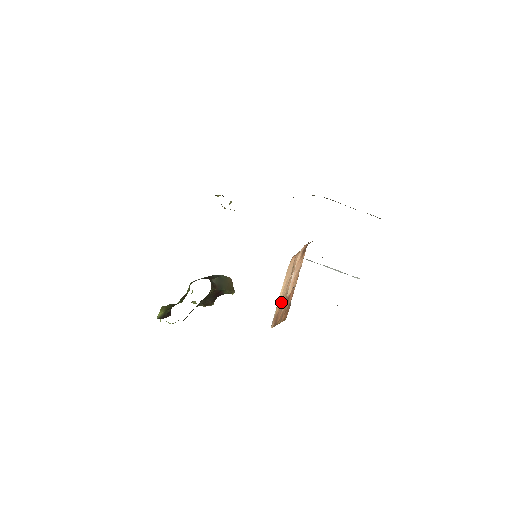
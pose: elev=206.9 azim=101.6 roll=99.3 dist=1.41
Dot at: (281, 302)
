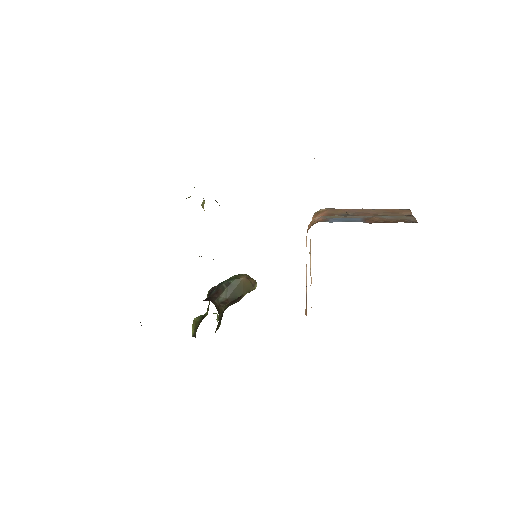
Dot at: occluded
